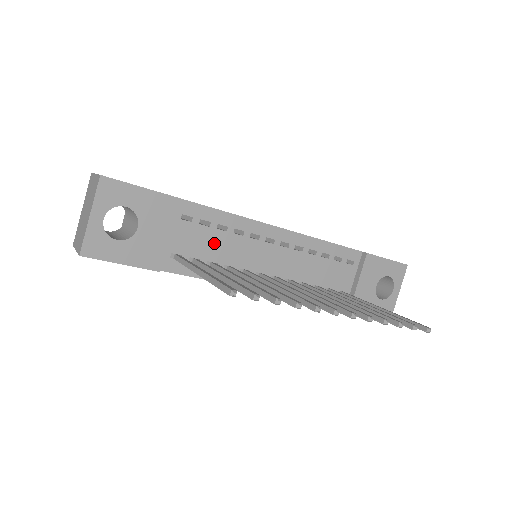
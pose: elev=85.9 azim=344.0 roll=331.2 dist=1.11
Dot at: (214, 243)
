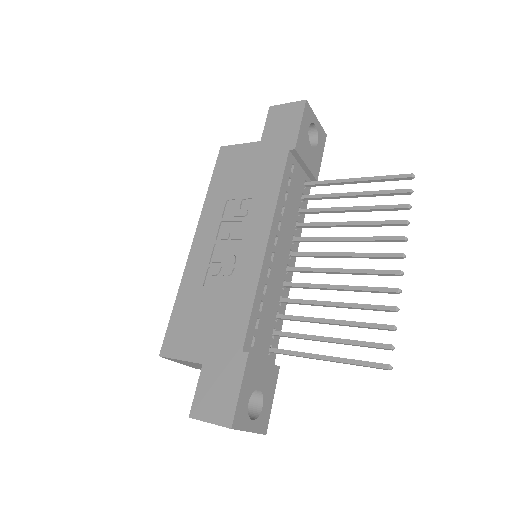
Dot at: (267, 314)
